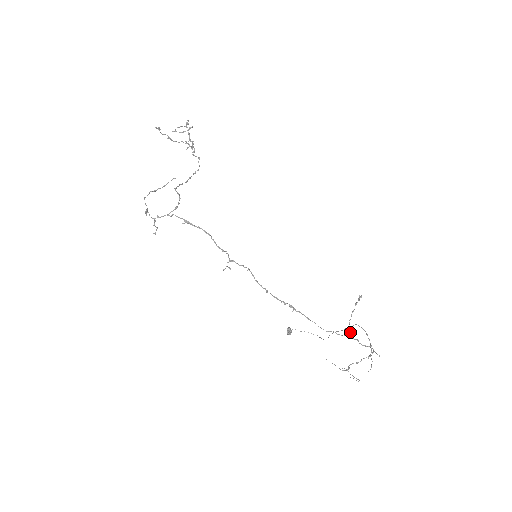
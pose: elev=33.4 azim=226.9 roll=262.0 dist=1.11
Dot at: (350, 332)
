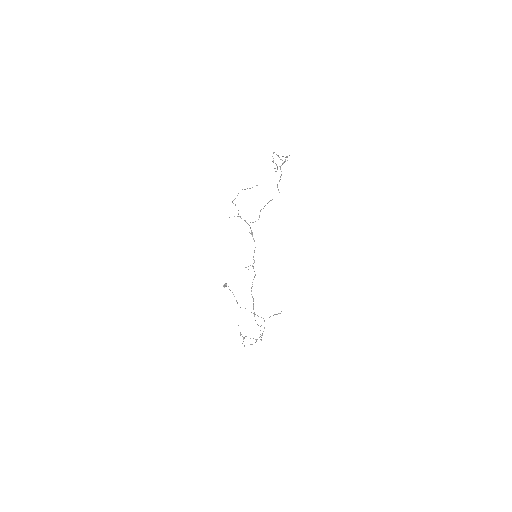
Dot at: occluded
